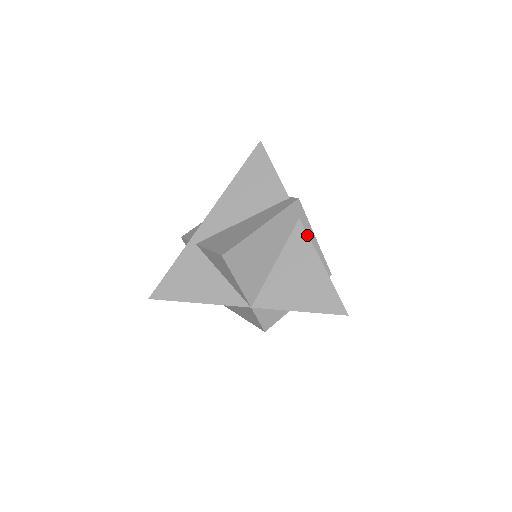
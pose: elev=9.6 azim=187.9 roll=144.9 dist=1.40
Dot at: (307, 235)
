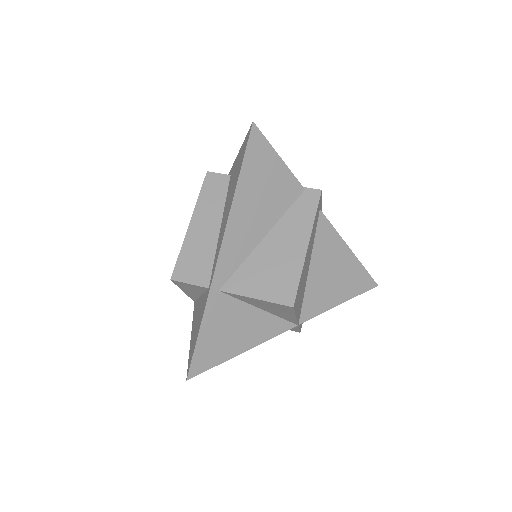
Dot at: (331, 225)
